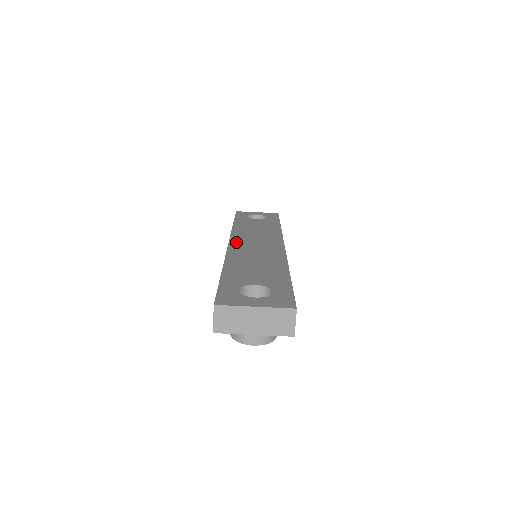
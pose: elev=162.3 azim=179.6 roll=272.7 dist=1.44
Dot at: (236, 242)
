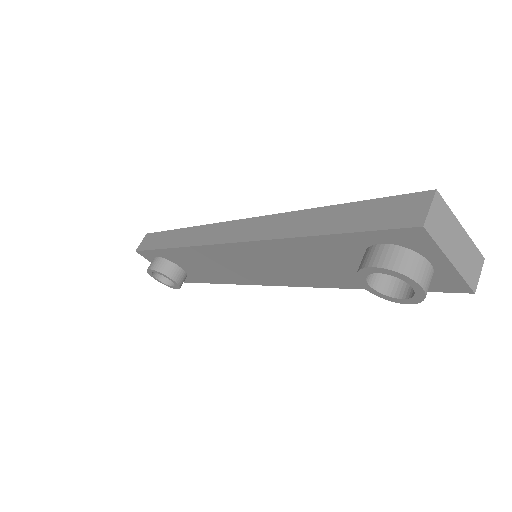
Dot at: occluded
